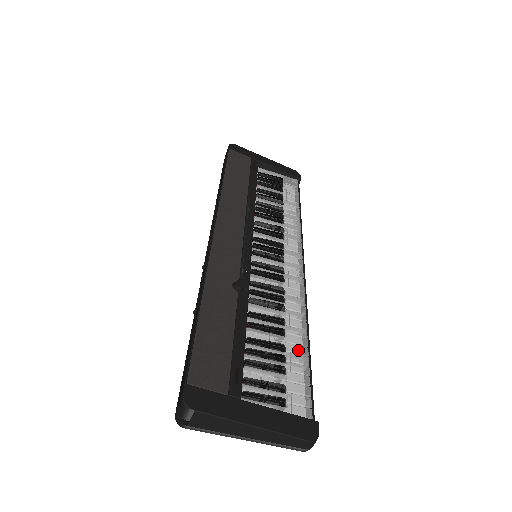
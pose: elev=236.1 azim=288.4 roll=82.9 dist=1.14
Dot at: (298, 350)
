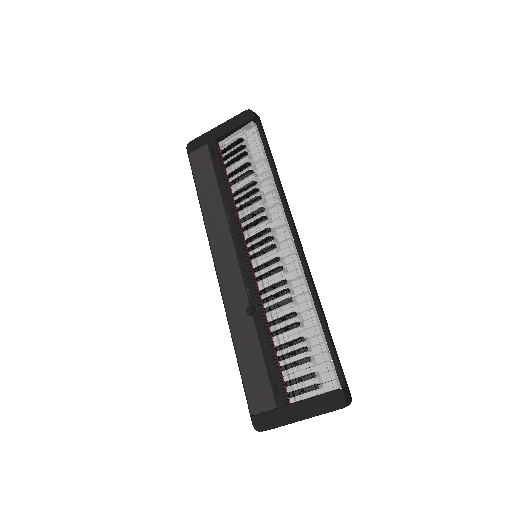
Dot at: (312, 333)
